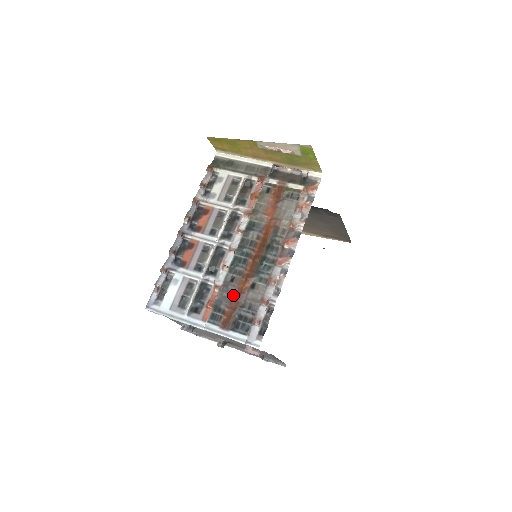
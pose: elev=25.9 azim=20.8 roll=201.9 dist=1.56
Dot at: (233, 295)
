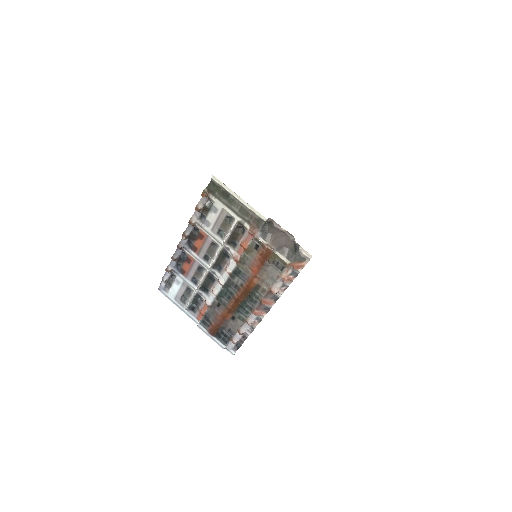
Dot at: (218, 317)
